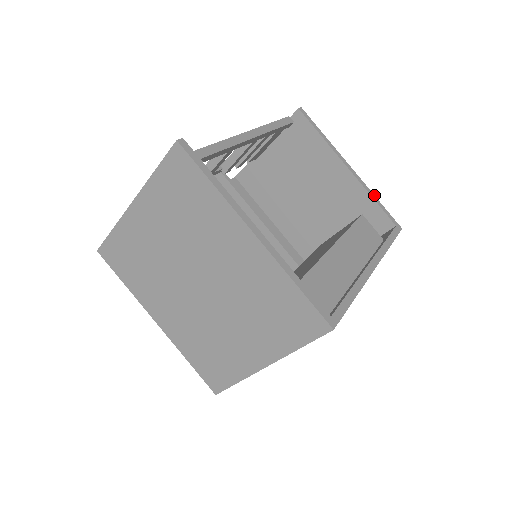
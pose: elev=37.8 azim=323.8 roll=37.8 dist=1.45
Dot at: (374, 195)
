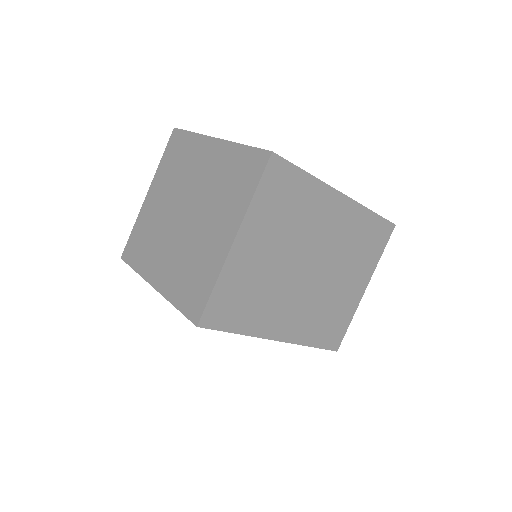
Dot at: occluded
